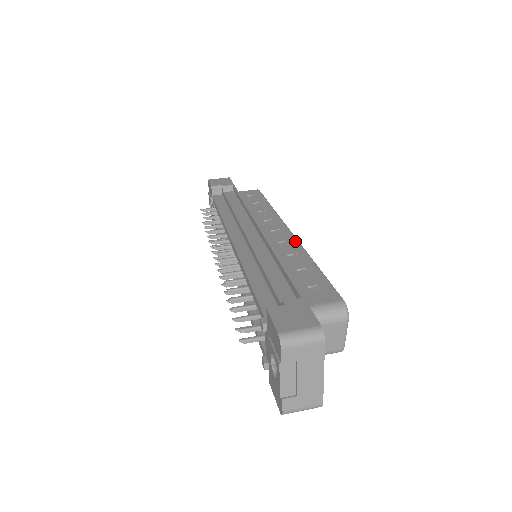
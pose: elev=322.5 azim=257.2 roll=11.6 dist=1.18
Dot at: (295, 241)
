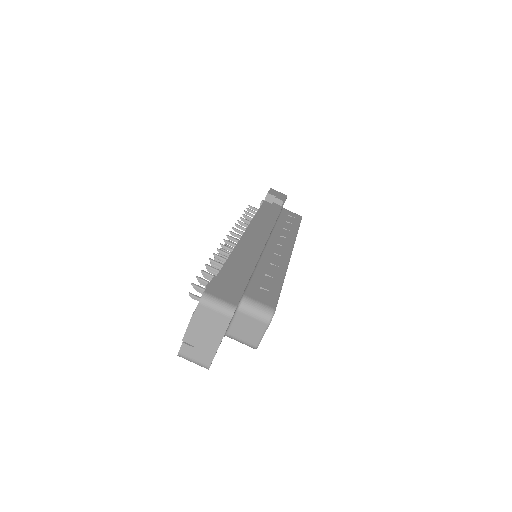
Dot at: (287, 259)
